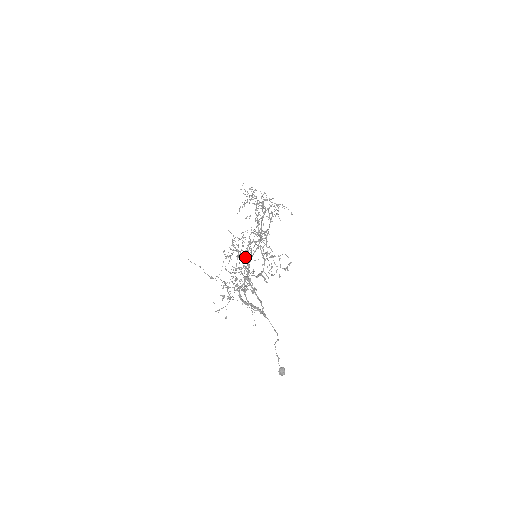
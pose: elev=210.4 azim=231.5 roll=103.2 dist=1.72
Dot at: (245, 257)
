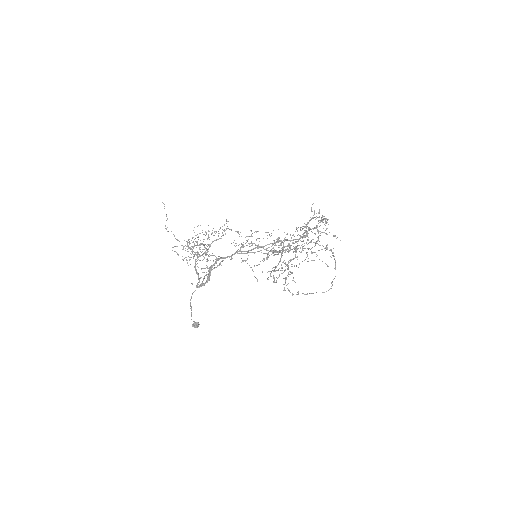
Dot at: occluded
